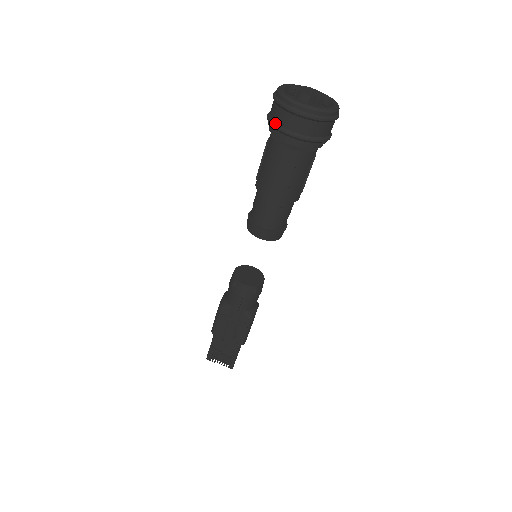
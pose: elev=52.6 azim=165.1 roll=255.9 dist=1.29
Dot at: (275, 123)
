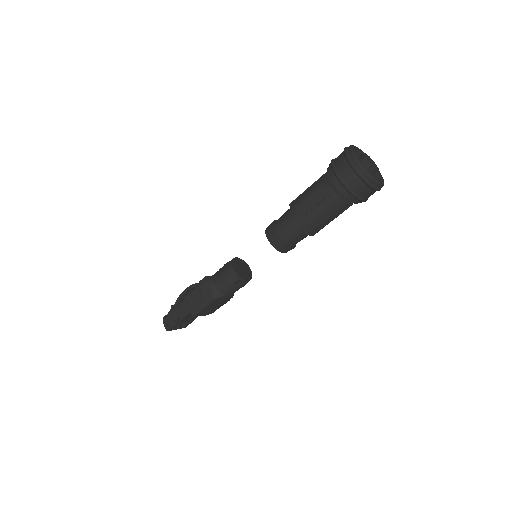
Dot at: (355, 192)
